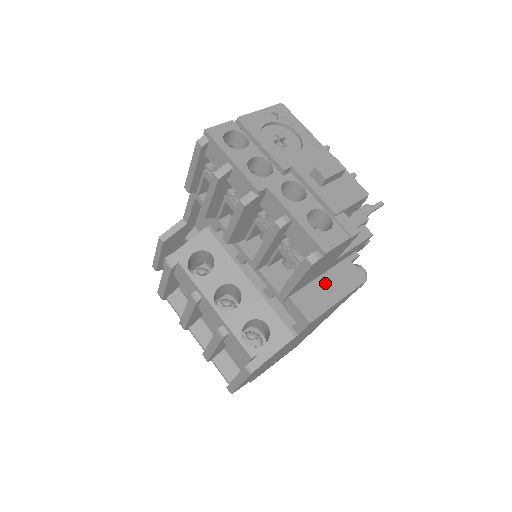
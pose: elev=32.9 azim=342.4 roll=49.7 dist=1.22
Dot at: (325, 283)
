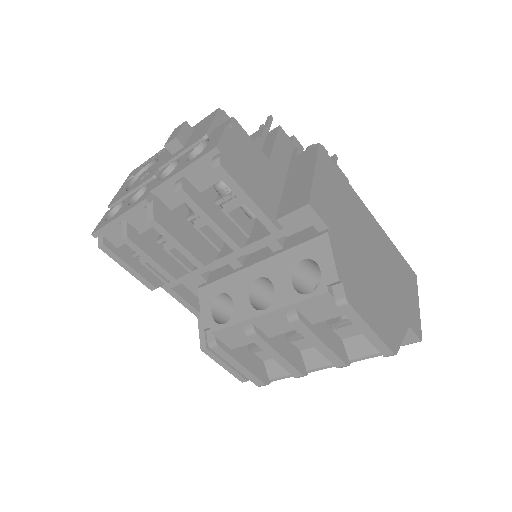
Dot at: (292, 183)
